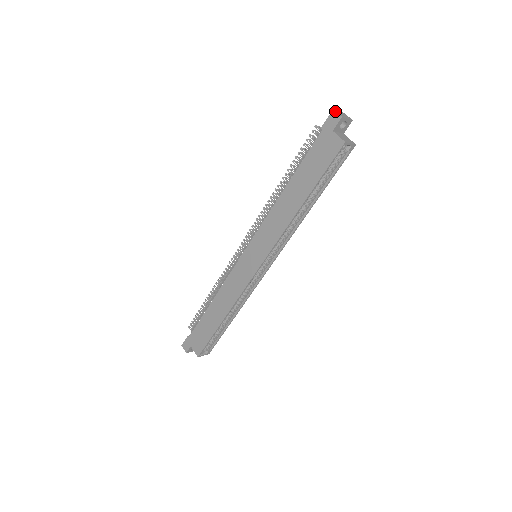
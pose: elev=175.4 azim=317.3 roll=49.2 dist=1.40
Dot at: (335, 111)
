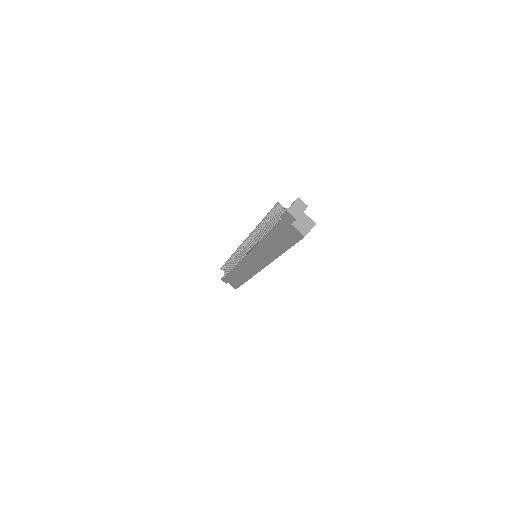
Dot at: (289, 213)
